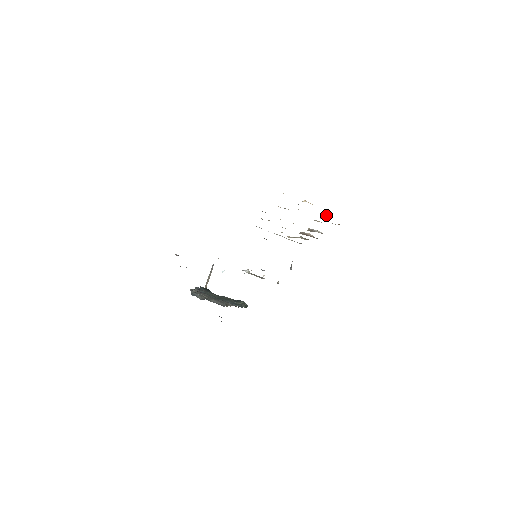
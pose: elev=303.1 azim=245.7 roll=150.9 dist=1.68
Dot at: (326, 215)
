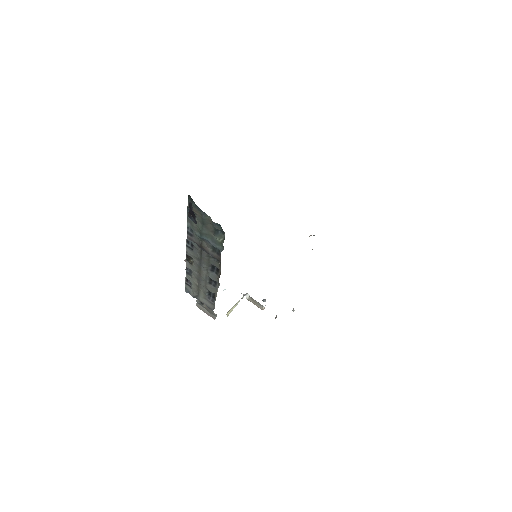
Dot at: occluded
